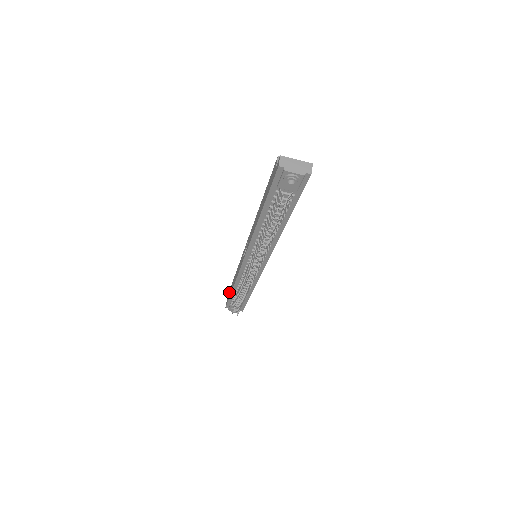
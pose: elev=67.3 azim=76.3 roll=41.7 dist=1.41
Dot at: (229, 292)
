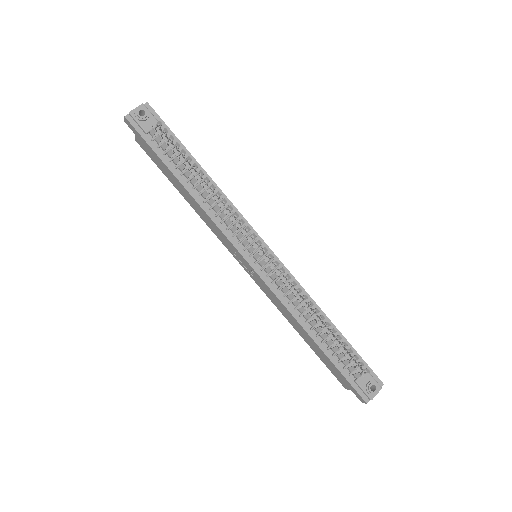
Dot at: (341, 381)
